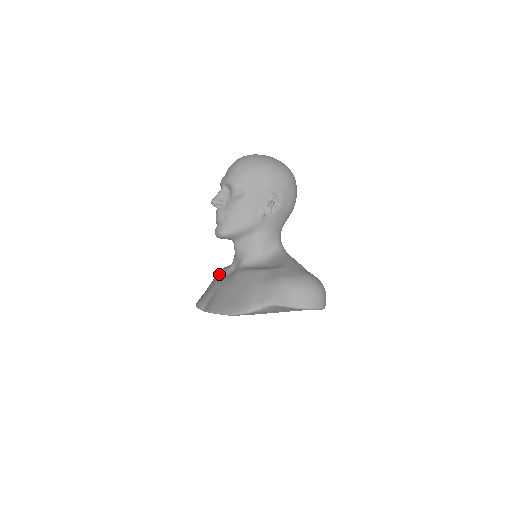
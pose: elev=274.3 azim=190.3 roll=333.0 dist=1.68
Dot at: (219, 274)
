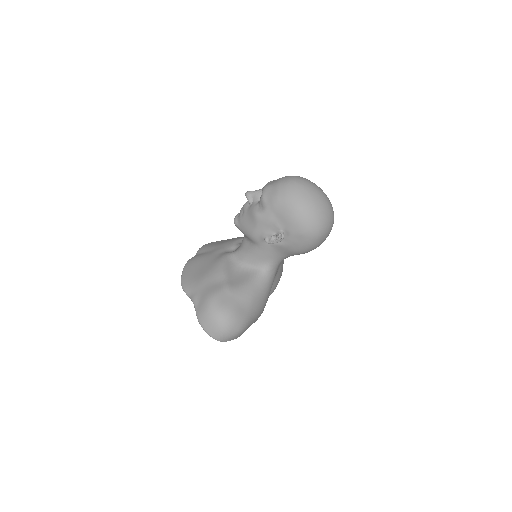
Dot at: (232, 241)
